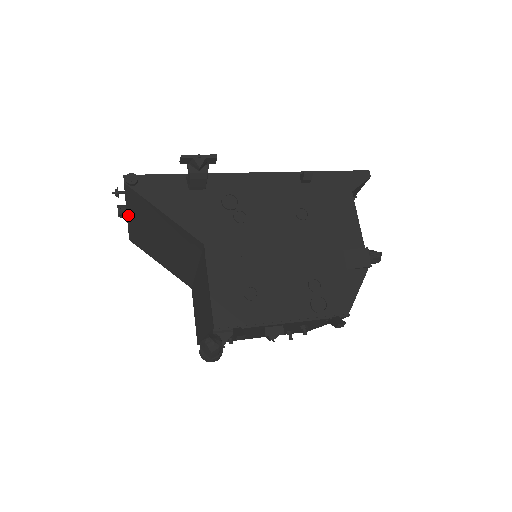
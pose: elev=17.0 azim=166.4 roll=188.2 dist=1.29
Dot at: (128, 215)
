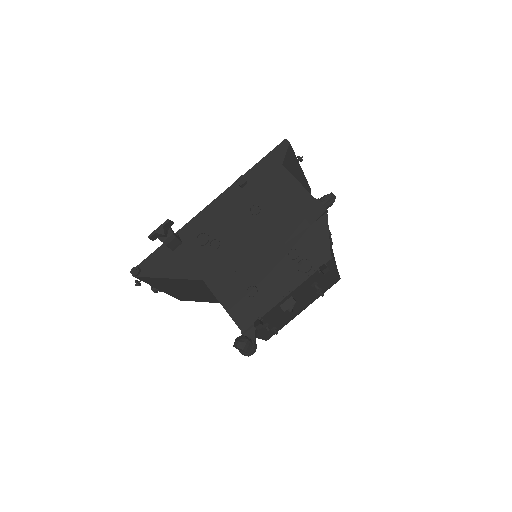
Dot at: (159, 289)
